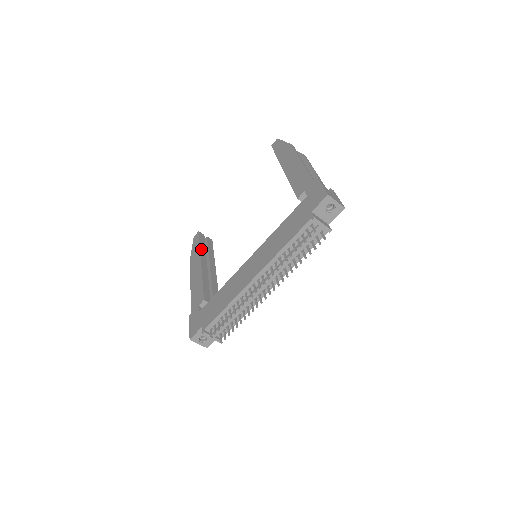
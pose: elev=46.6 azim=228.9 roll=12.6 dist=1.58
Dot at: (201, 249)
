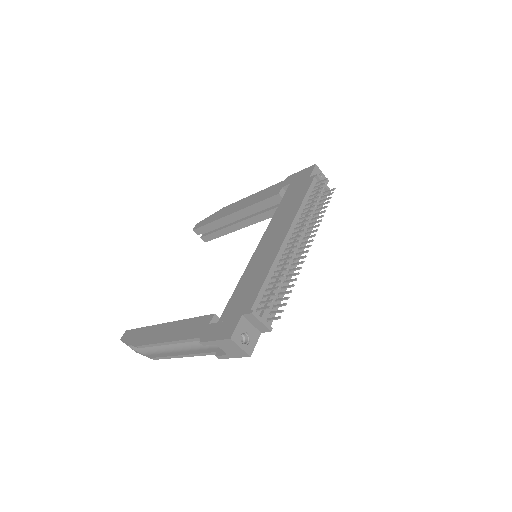
Dot at: (149, 327)
